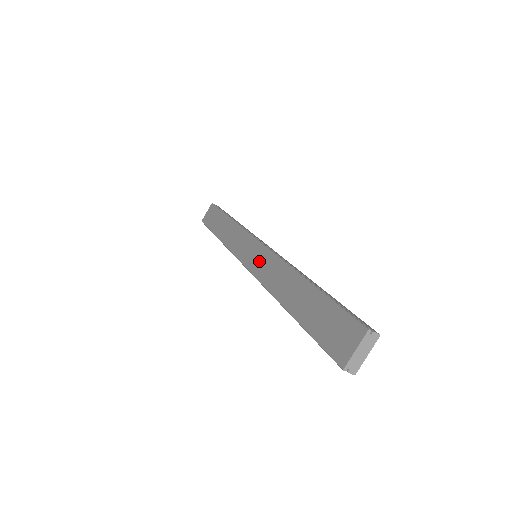
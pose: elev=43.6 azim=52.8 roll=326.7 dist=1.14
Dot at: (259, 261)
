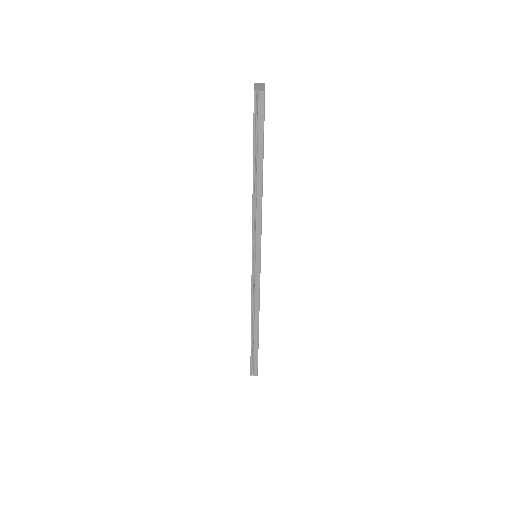
Dot at: occluded
